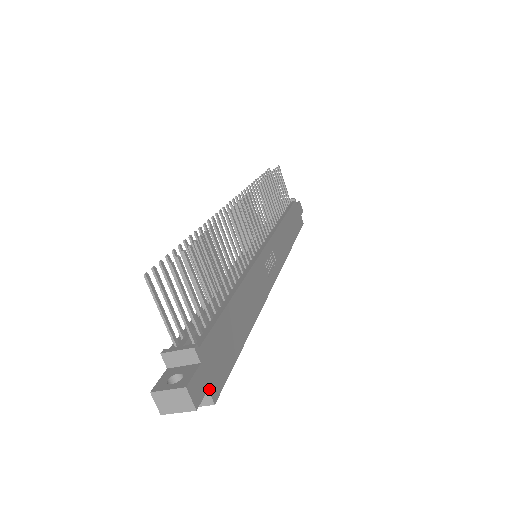
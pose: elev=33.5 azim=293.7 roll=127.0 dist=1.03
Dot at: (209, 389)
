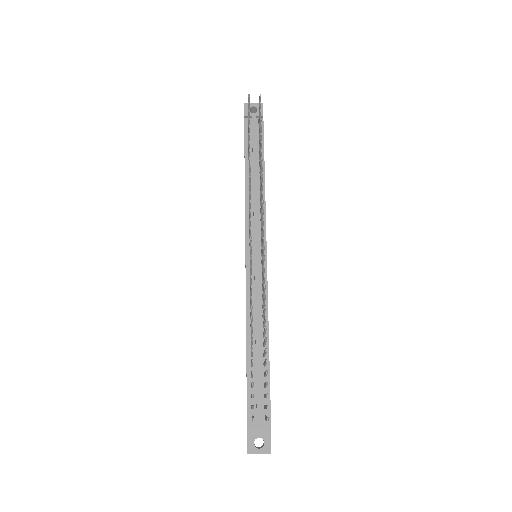
Dot at: occluded
